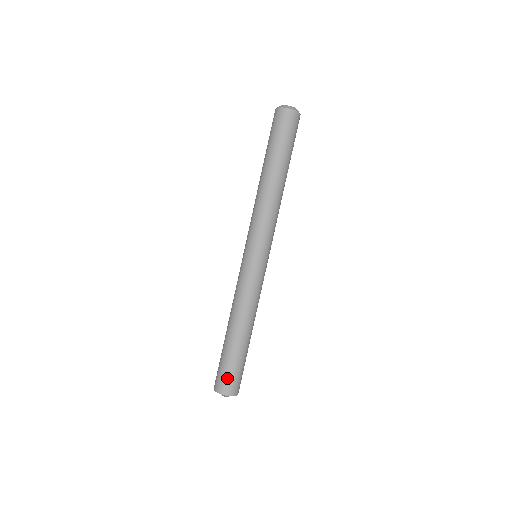
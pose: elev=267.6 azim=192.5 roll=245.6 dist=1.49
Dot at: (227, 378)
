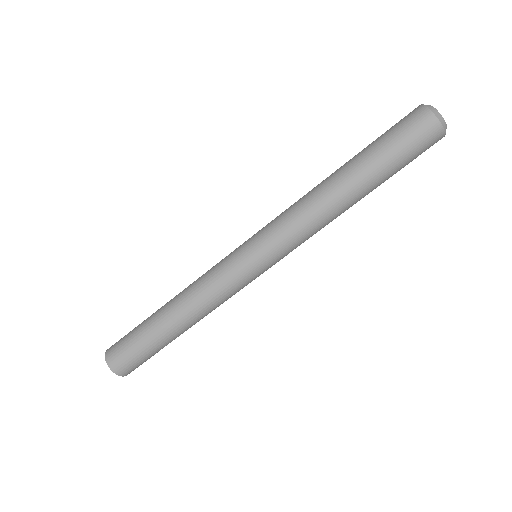
Dot at: (123, 351)
